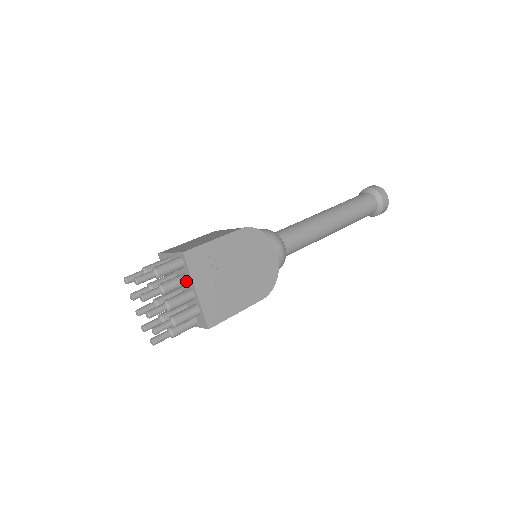
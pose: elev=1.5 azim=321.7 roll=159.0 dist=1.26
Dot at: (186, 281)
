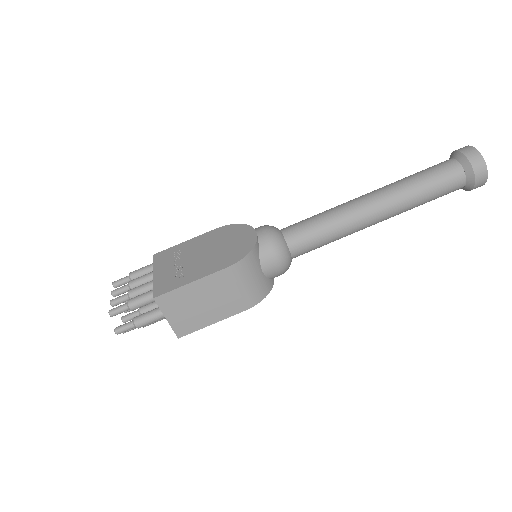
Dot at: (151, 274)
